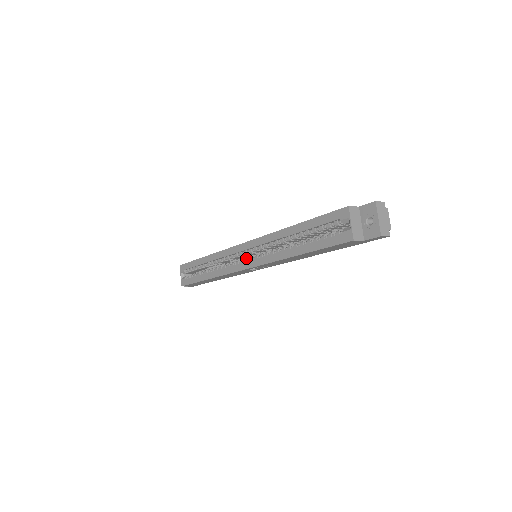
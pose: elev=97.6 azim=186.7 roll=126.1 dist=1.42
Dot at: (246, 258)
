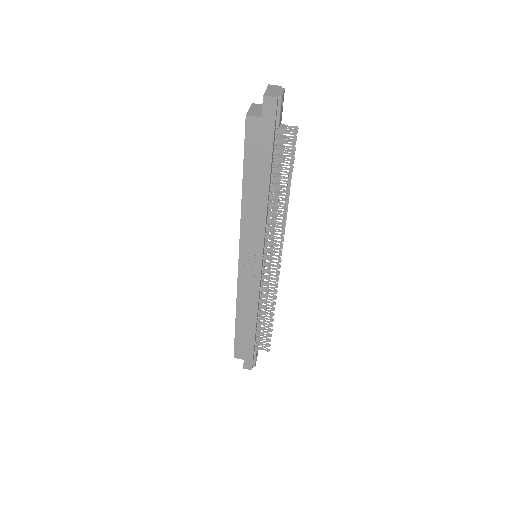
Dot at: occluded
